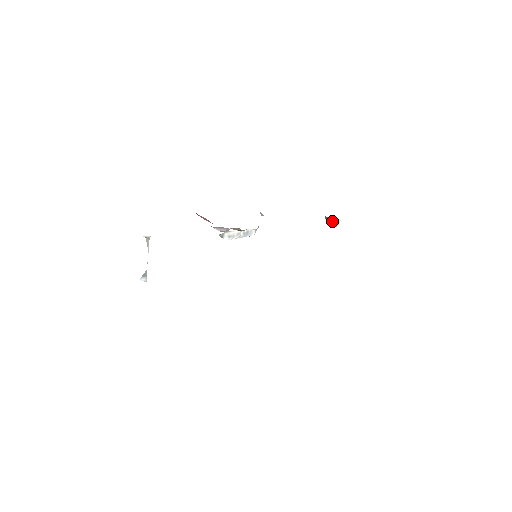
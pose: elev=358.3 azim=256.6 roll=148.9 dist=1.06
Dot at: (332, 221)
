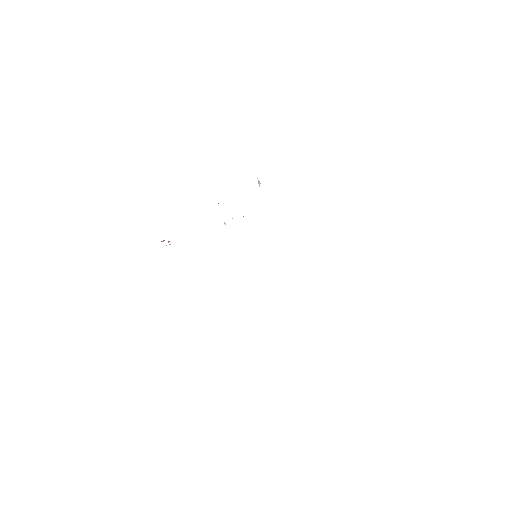
Dot at: occluded
